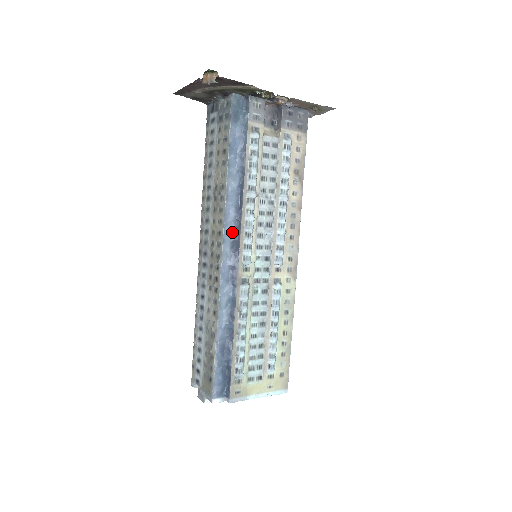
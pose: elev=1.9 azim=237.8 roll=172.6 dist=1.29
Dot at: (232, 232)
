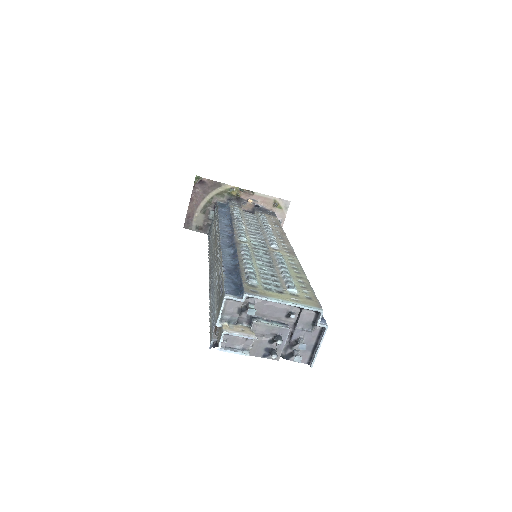
Dot at: (227, 232)
